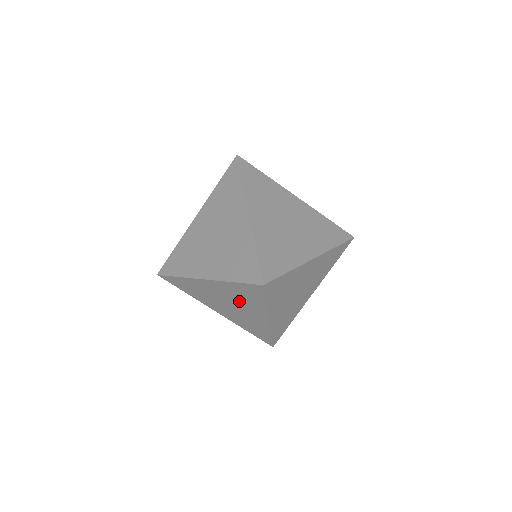
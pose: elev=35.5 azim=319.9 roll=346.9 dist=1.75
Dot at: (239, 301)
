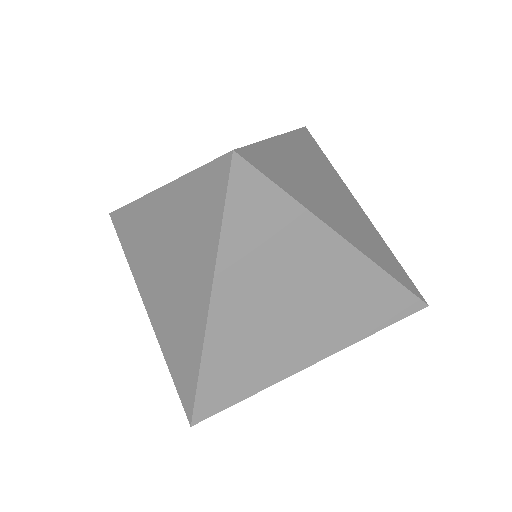
Dot at: (183, 246)
